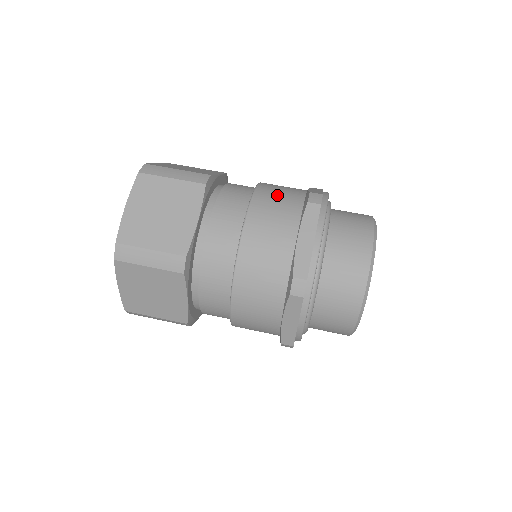
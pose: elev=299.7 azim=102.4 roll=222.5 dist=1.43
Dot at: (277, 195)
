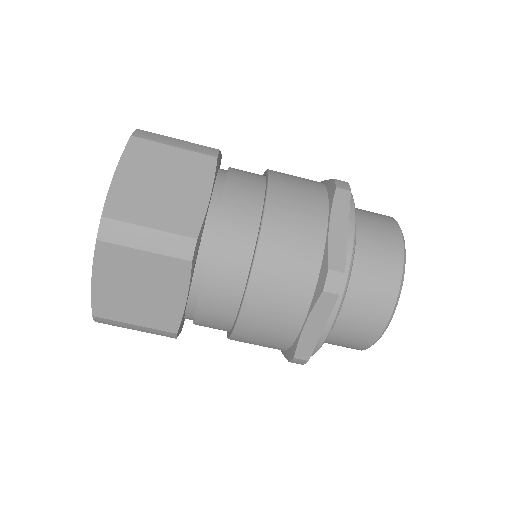
Dot at: (259, 340)
